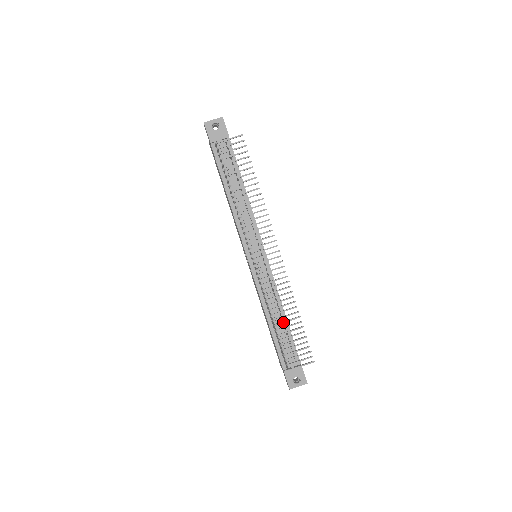
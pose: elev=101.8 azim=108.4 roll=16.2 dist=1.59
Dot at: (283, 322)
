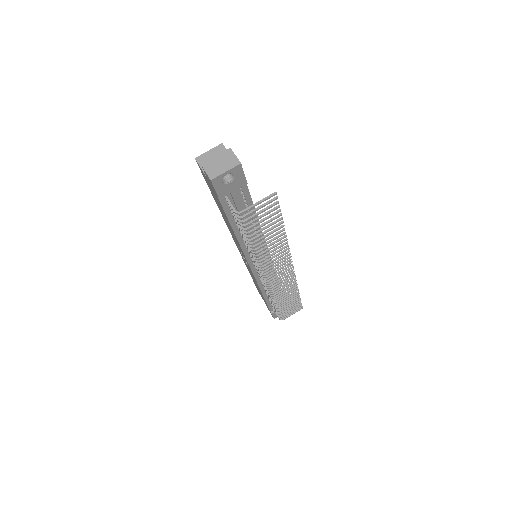
Dot at: (284, 303)
